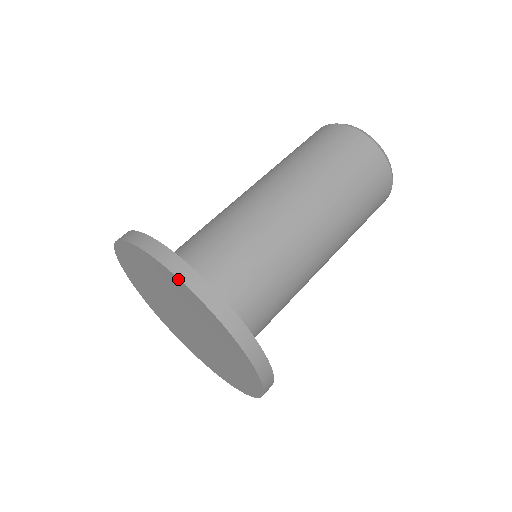
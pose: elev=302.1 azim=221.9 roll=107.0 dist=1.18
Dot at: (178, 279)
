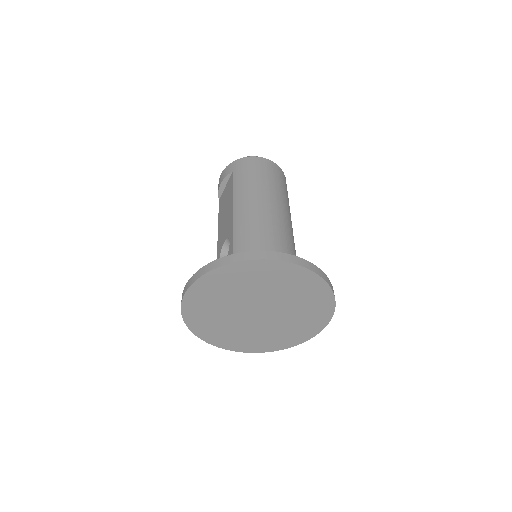
Dot at: (319, 277)
